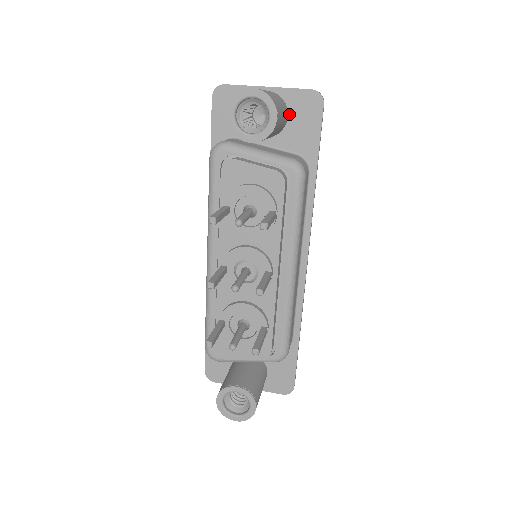
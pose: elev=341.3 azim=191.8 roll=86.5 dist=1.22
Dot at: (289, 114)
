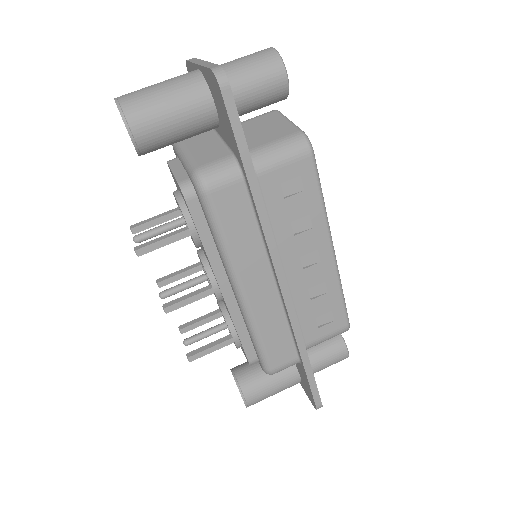
Dot at: (214, 100)
